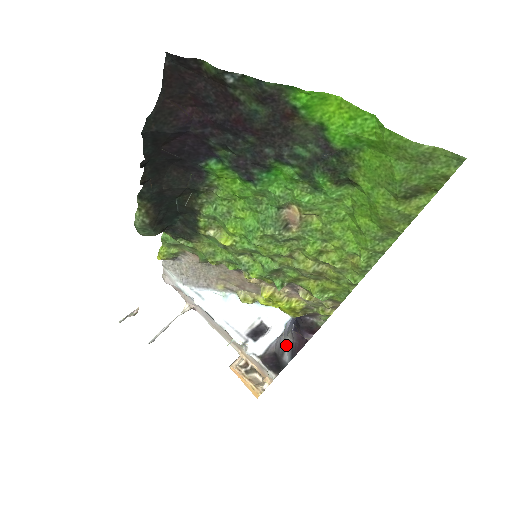
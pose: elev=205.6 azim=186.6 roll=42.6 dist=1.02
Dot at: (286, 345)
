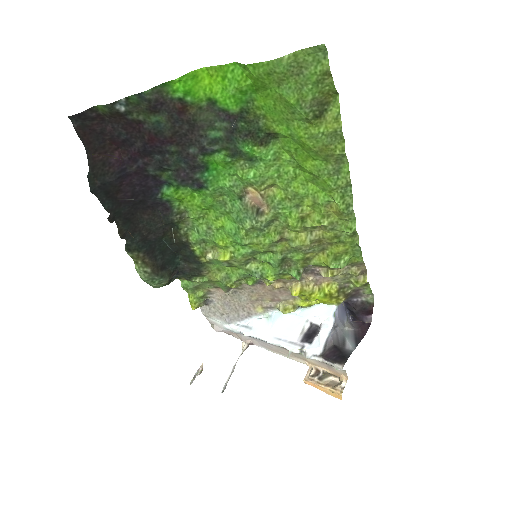
Dot at: (345, 335)
